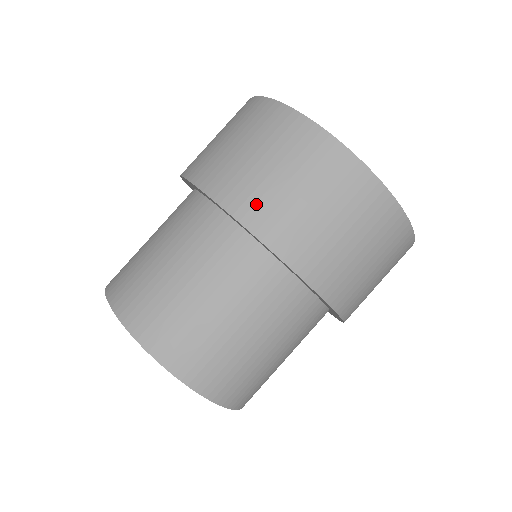
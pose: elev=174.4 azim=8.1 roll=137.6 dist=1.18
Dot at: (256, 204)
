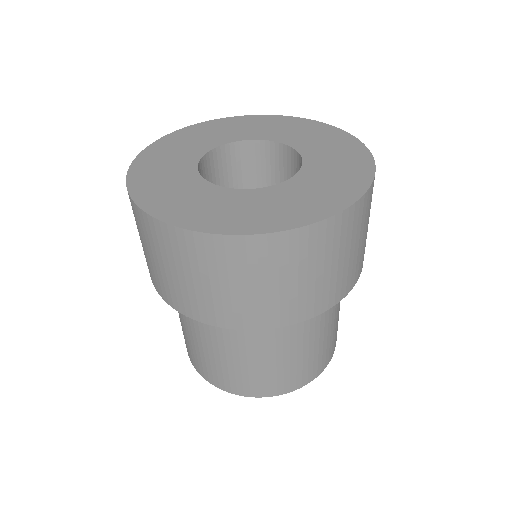
Dot at: (156, 281)
